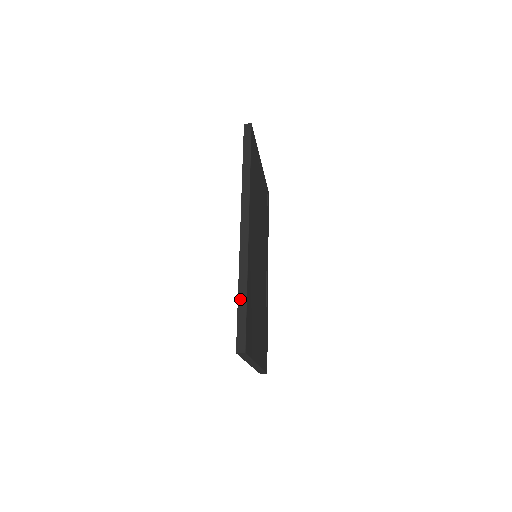
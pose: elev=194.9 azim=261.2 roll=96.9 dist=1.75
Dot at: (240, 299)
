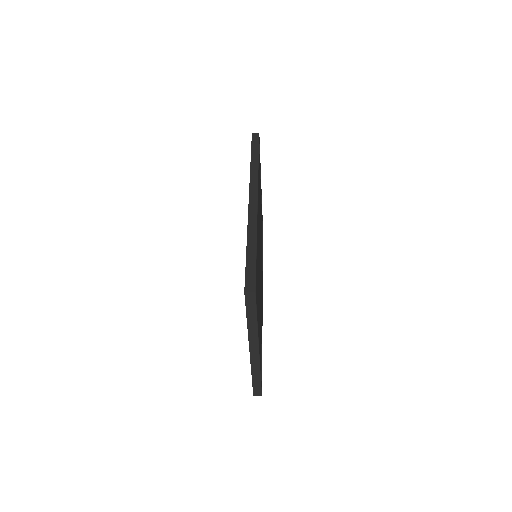
Dot at: (249, 248)
